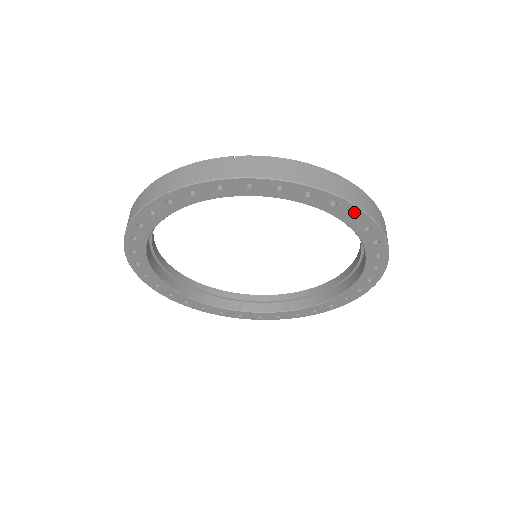
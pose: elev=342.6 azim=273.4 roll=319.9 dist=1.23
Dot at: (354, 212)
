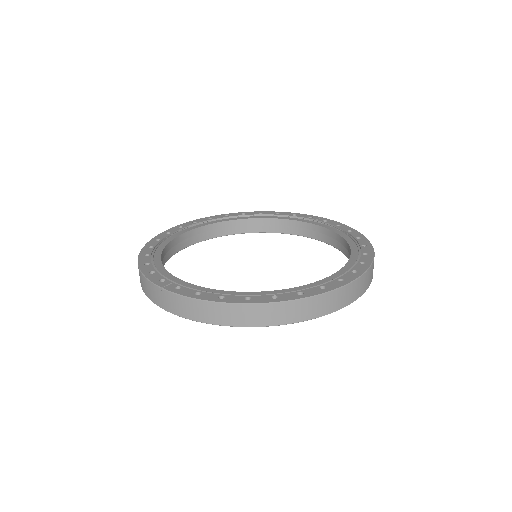
Dot at: occluded
